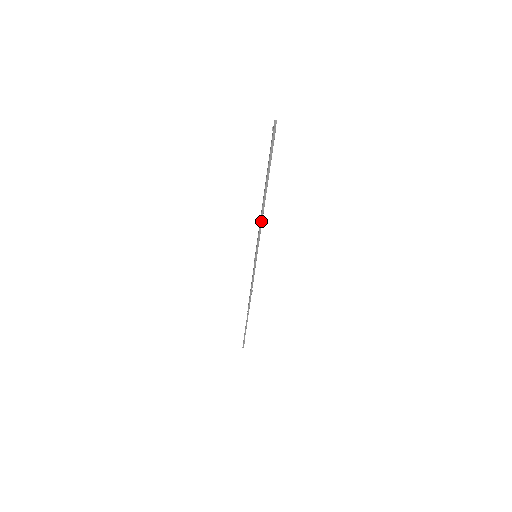
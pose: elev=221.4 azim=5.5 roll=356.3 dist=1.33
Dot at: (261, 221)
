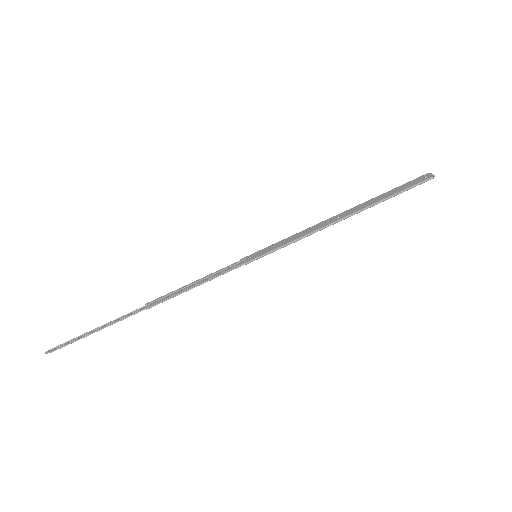
Dot at: (319, 230)
